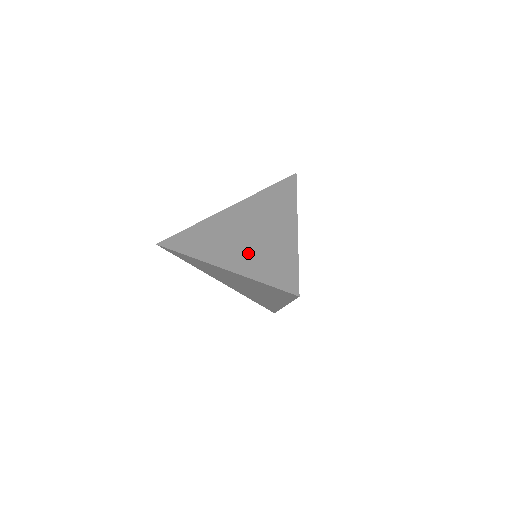
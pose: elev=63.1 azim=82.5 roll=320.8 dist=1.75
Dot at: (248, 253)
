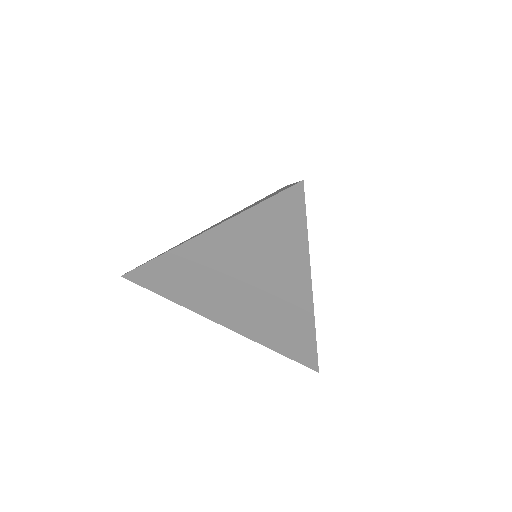
Dot at: occluded
